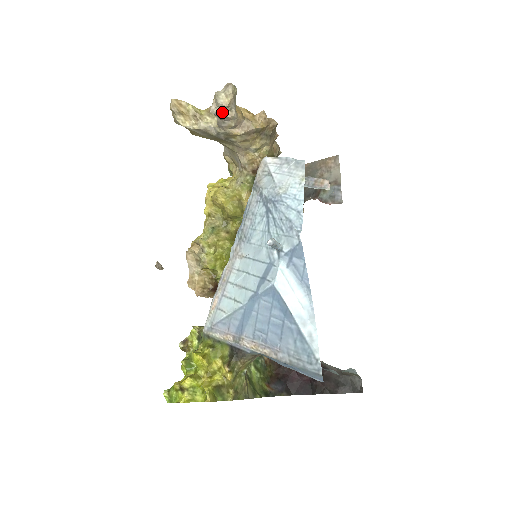
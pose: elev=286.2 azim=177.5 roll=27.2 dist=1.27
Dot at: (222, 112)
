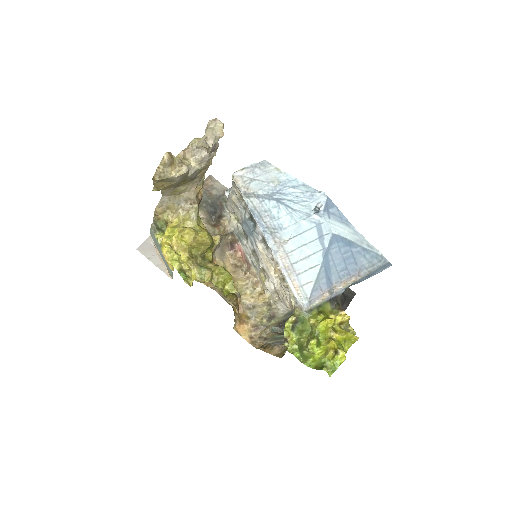
Dot at: (216, 144)
